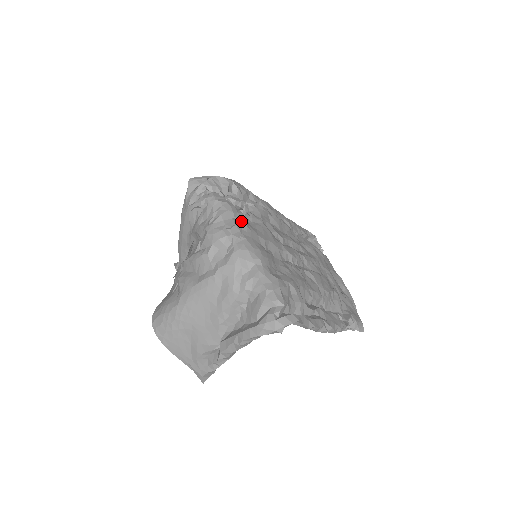
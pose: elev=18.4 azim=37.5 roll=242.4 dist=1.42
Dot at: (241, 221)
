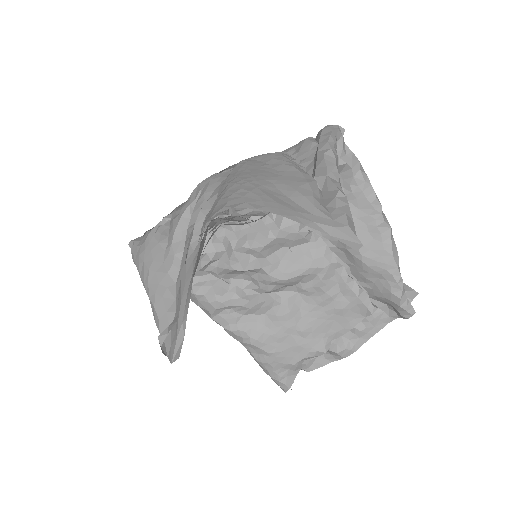
Dot at: occluded
